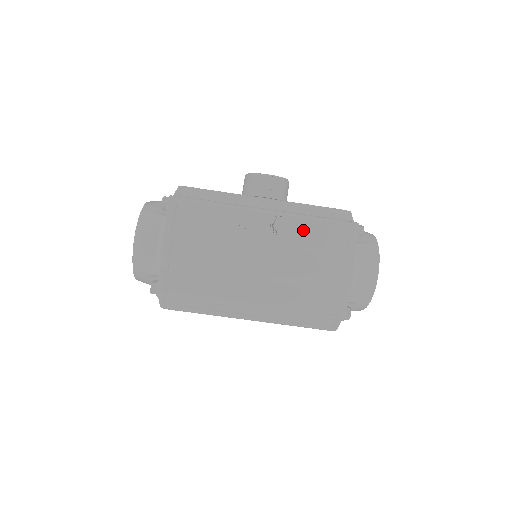
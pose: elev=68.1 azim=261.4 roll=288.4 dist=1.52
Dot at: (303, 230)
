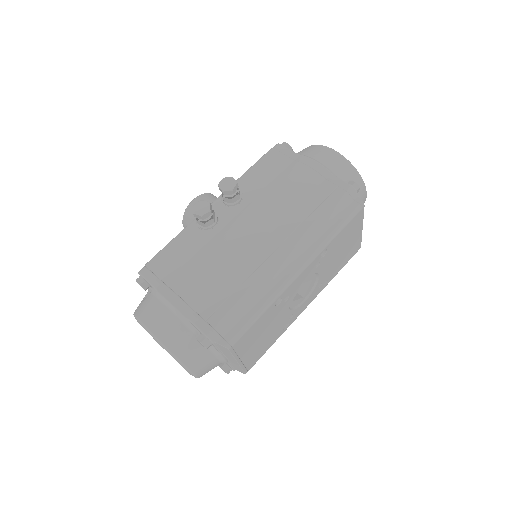
Dot at: (250, 183)
